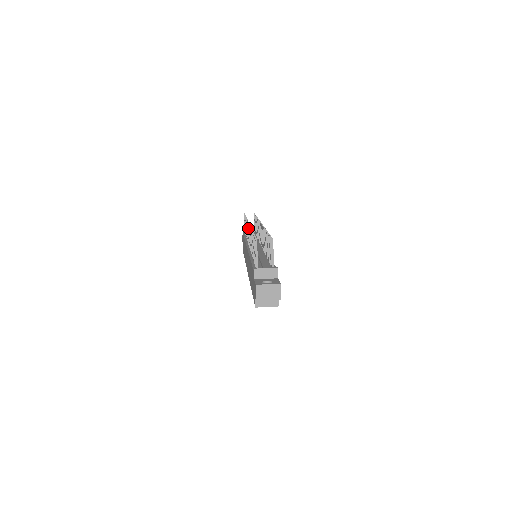
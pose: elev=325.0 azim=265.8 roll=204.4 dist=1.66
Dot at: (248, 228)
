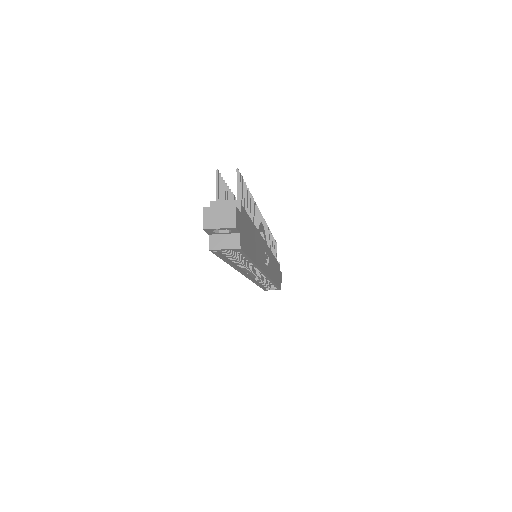
Dot at: occluded
